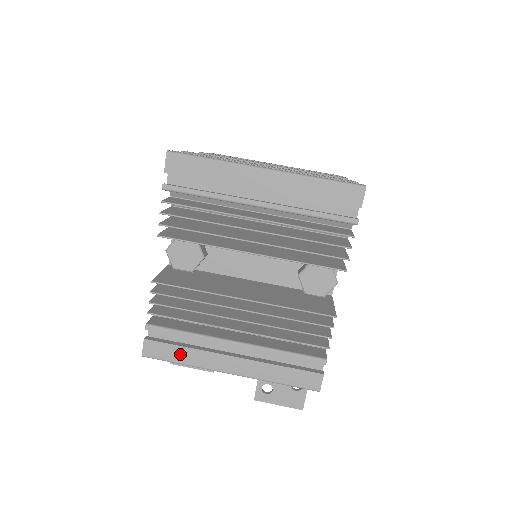
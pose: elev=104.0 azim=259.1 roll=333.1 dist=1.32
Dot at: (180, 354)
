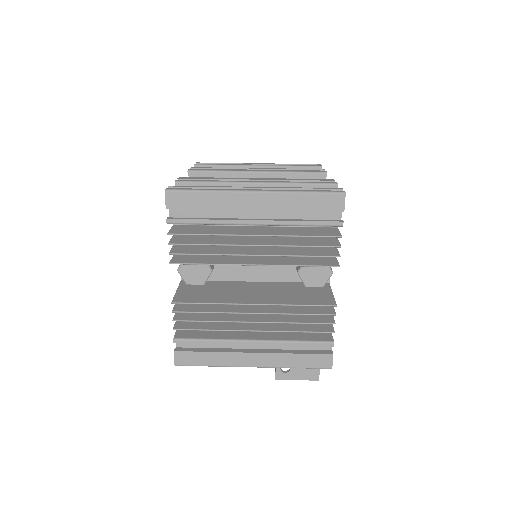
Dot at: (207, 358)
